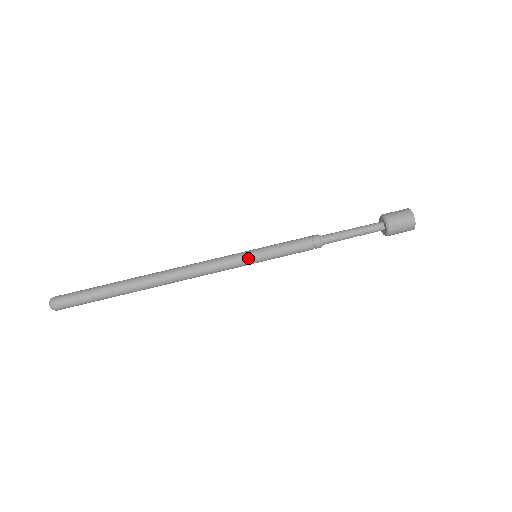
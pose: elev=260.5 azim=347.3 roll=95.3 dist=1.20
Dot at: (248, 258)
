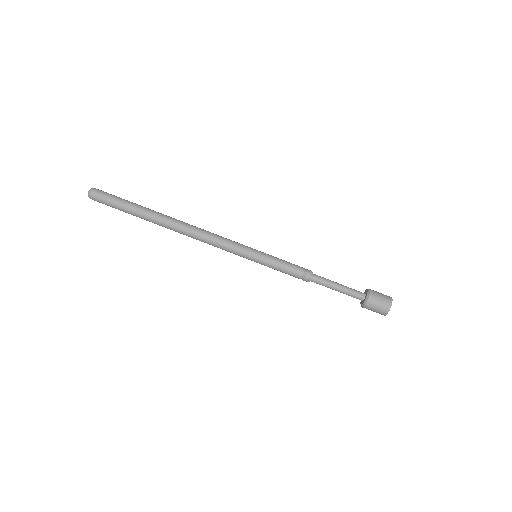
Dot at: (247, 258)
